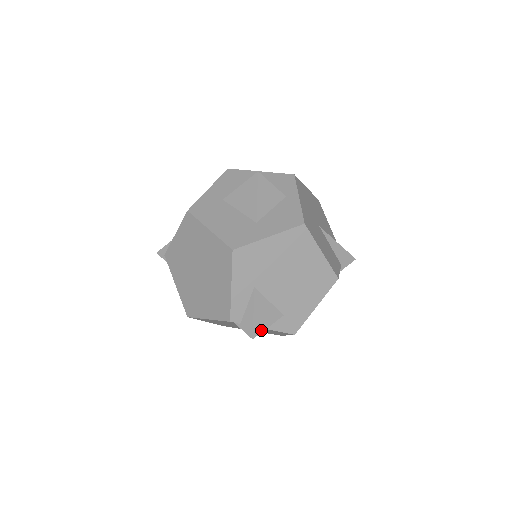
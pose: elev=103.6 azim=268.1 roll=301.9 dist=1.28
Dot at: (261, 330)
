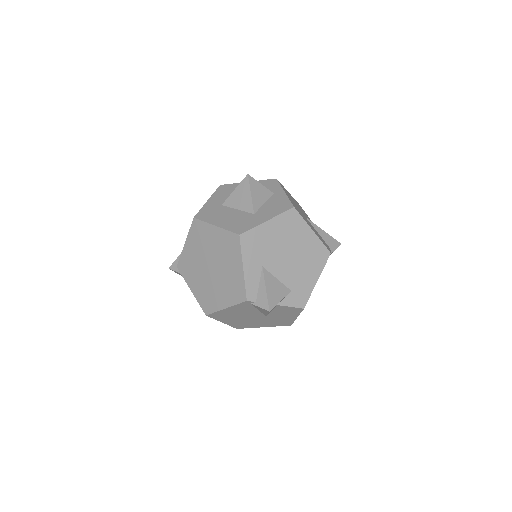
Dot at: (275, 303)
